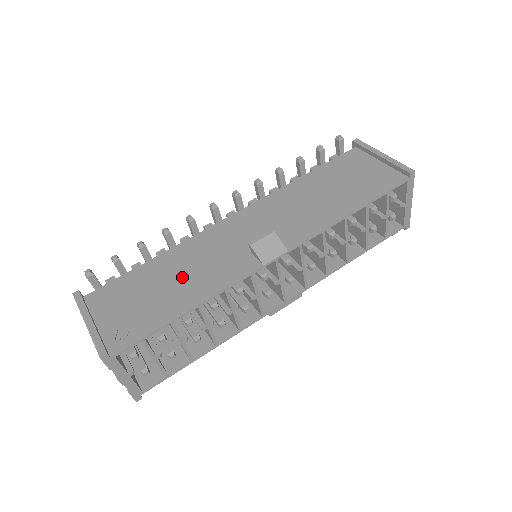
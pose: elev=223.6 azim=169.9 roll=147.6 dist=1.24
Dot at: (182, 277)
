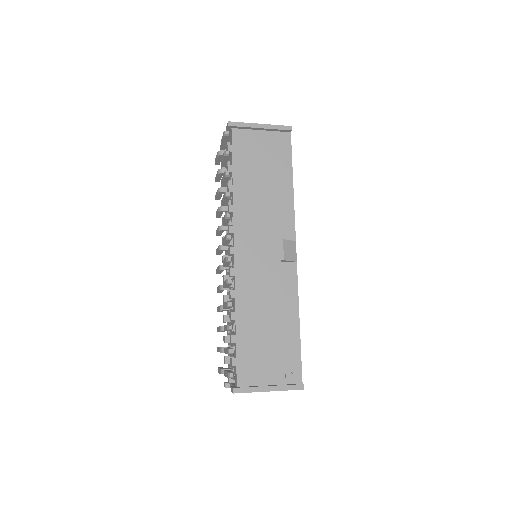
Dot at: (269, 314)
